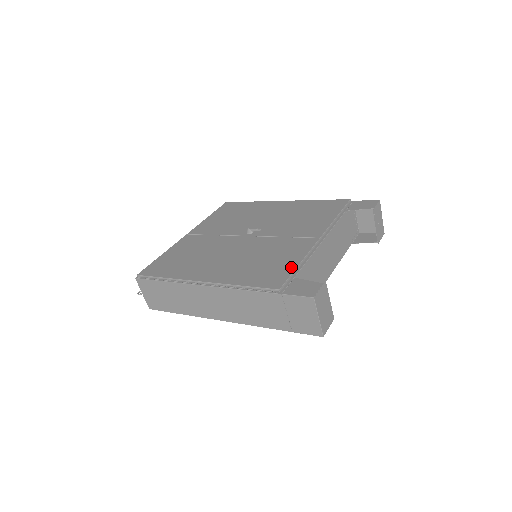
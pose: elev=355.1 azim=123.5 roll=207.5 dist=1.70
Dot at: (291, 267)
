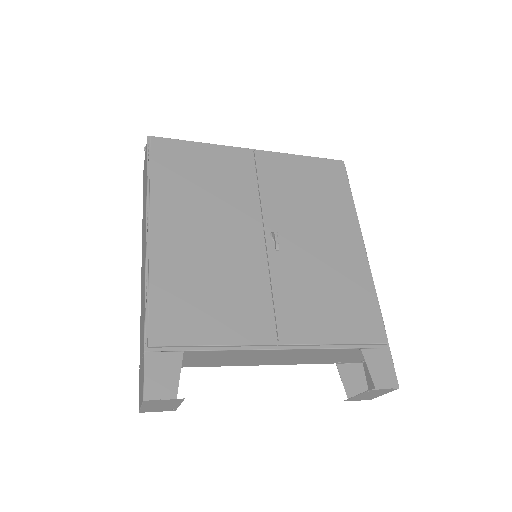
Dot at: (201, 337)
